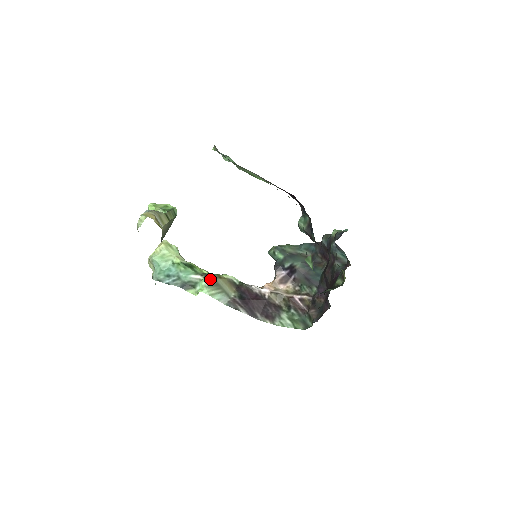
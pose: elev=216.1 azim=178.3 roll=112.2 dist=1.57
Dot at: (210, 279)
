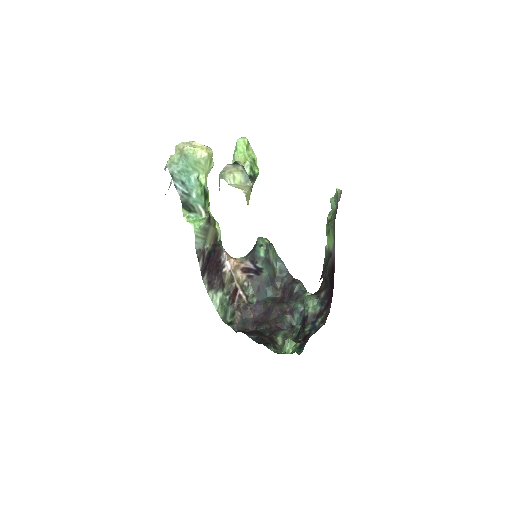
Dot at: (208, 223)
